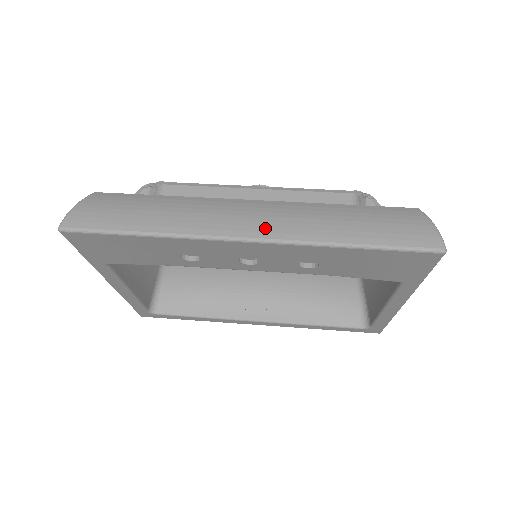
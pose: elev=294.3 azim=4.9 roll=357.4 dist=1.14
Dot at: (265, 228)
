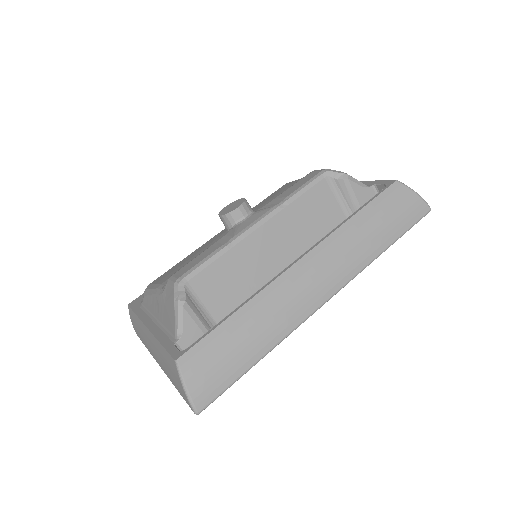
Dot at: (333, 282)
